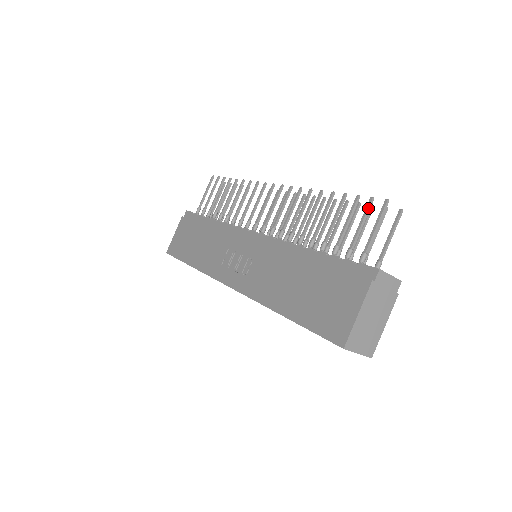
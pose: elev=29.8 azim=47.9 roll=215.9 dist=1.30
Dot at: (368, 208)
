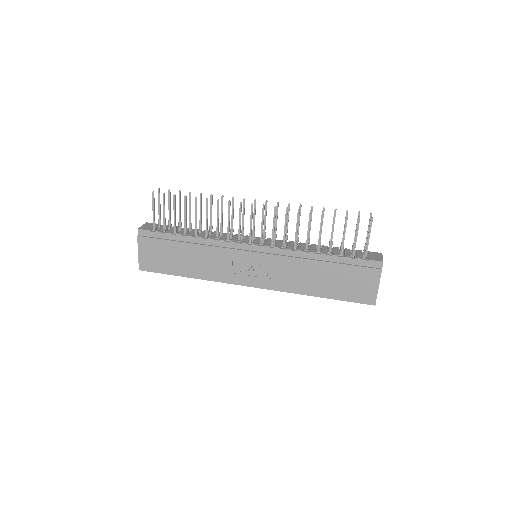
Dot at: occluded
